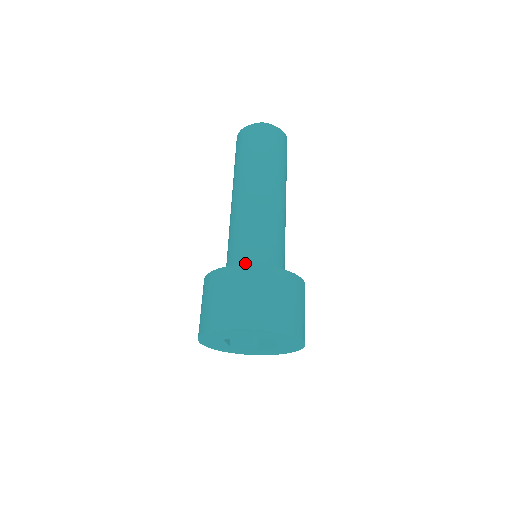
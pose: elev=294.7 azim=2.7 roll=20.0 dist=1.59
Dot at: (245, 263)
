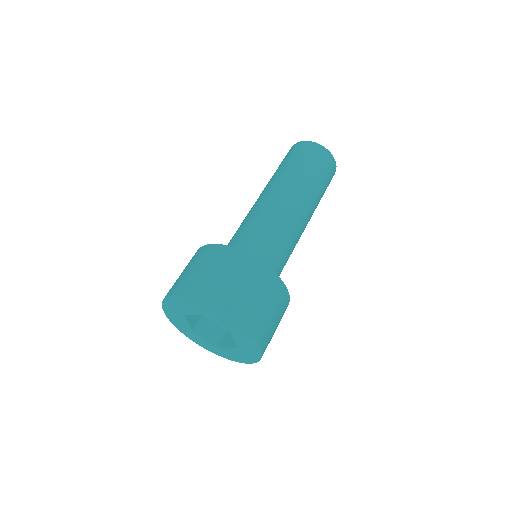
Dot at: occluded
